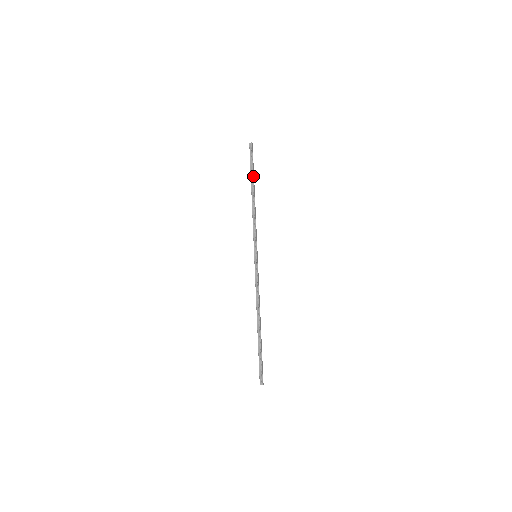
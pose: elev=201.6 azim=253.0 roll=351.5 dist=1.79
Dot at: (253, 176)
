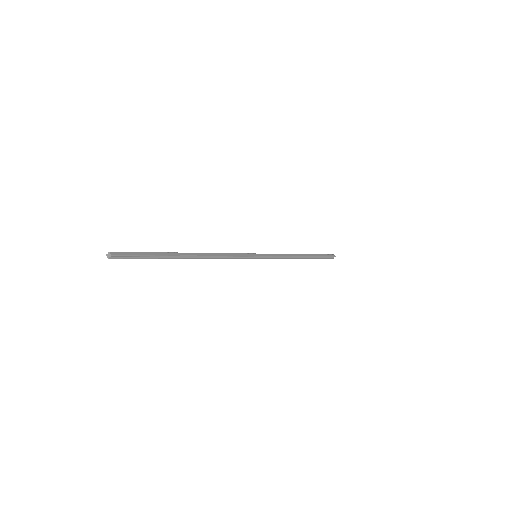
Dot at: (314, 254)
